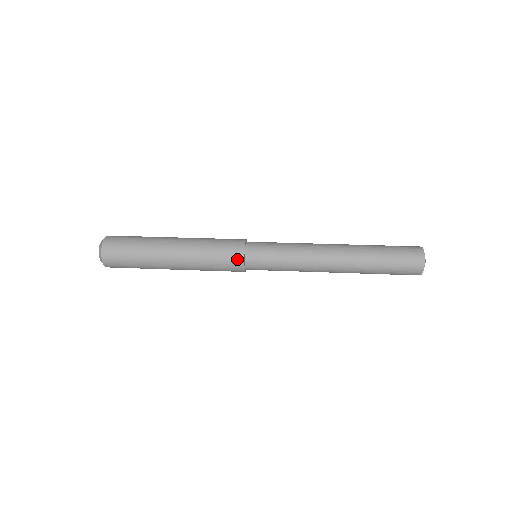
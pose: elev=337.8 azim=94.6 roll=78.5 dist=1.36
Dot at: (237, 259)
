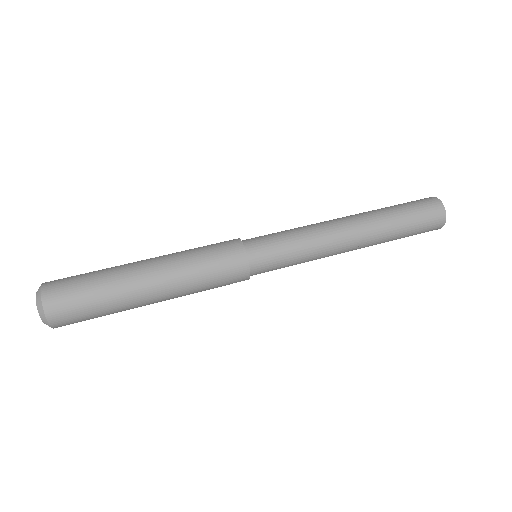
Dot at: (241, 277)
